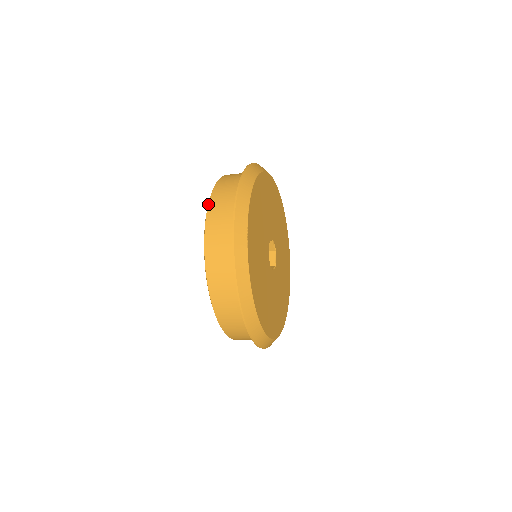
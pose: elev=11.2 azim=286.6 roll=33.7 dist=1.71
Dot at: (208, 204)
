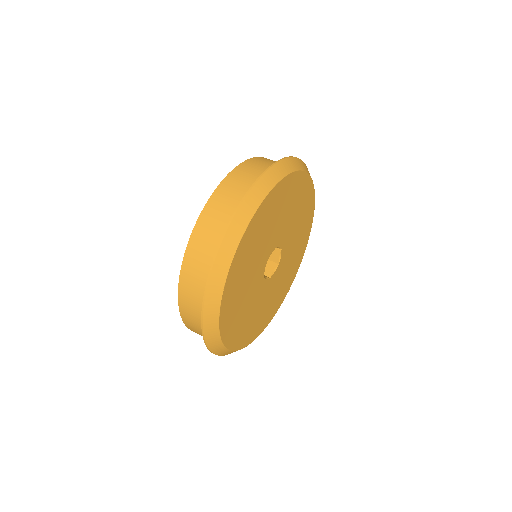
Dot at: occluded
